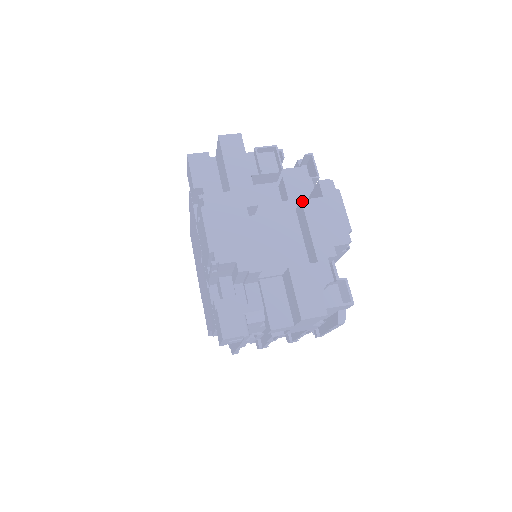
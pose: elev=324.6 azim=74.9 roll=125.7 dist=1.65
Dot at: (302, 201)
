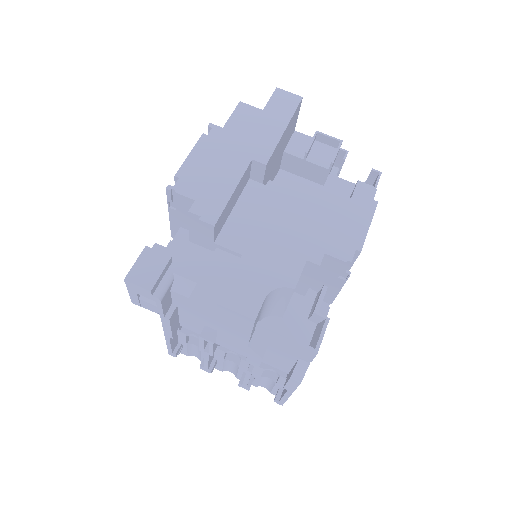
Dot at: (321, 188)
